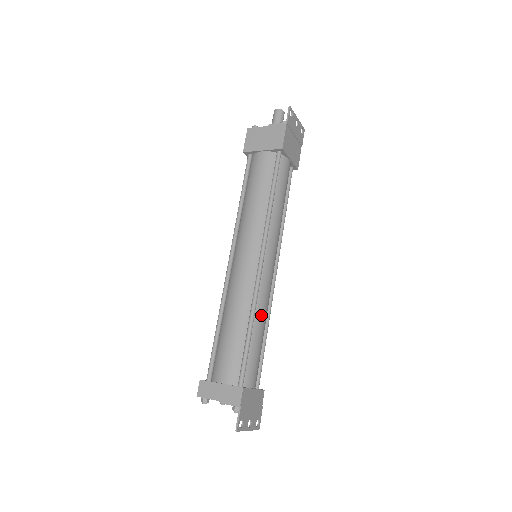
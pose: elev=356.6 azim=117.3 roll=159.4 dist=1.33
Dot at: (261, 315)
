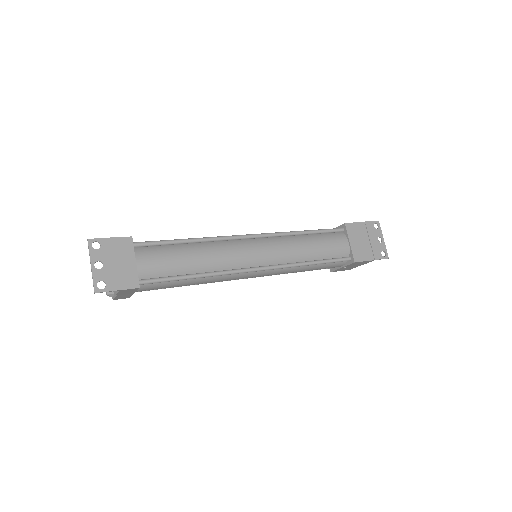
Dot at: (207, 250)
